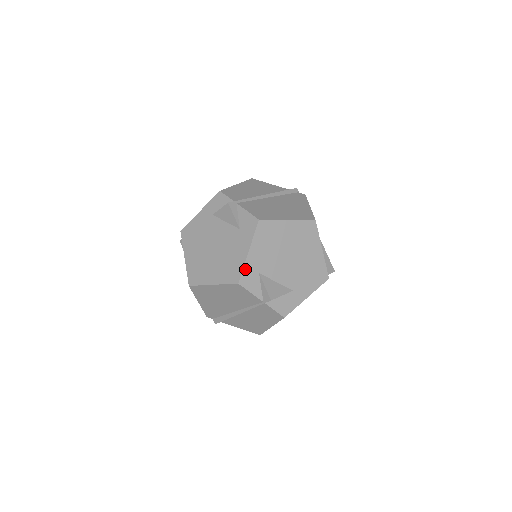
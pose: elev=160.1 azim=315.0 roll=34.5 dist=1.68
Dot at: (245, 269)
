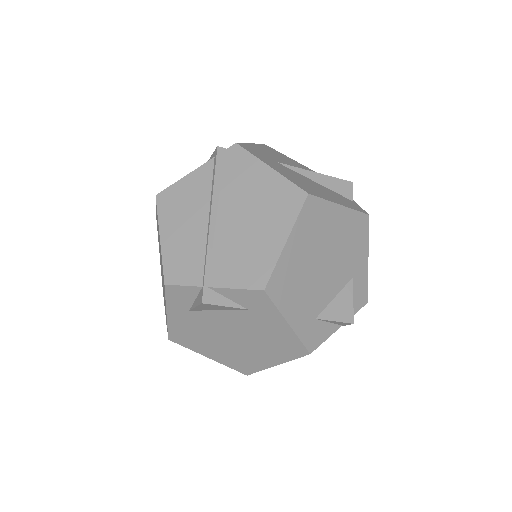
Dot at: (302, 338)
